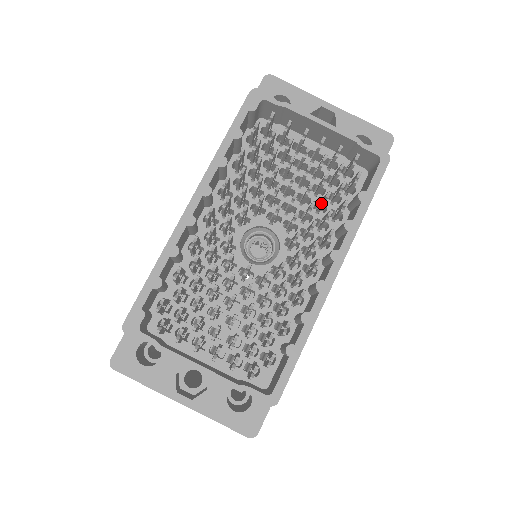
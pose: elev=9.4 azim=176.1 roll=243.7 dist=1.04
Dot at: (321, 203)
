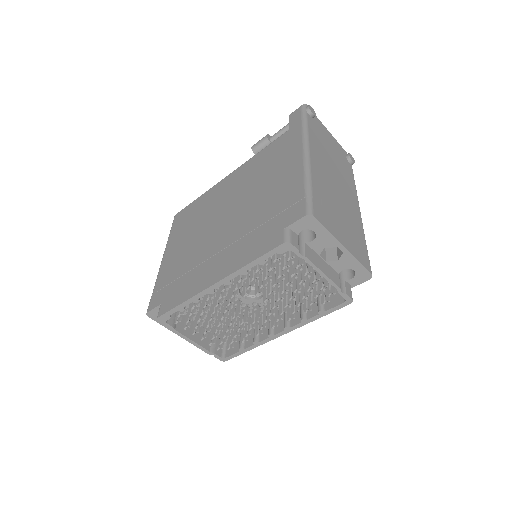
Dot at: (298, 298)
